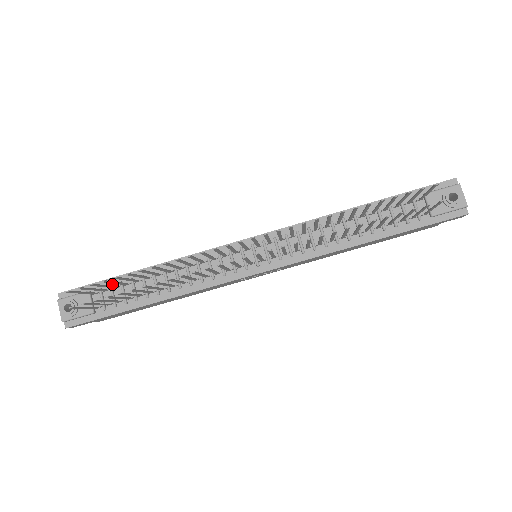
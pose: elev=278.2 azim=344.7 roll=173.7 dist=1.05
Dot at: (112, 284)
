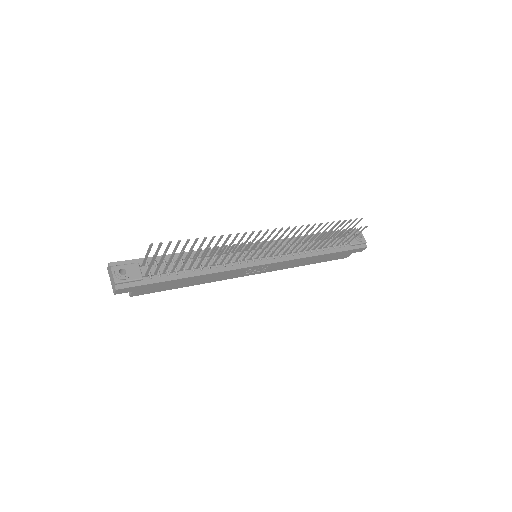
Dot at: (156, 261)
